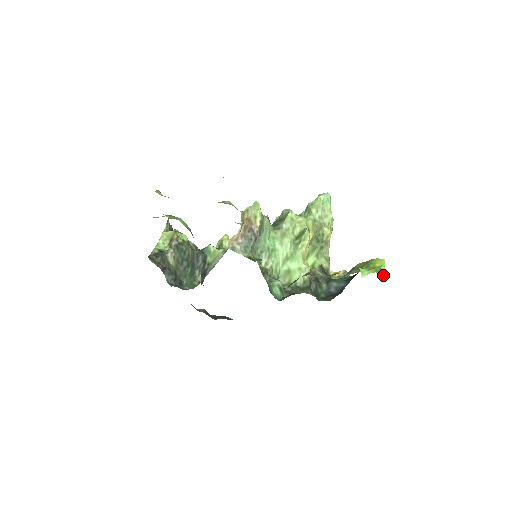
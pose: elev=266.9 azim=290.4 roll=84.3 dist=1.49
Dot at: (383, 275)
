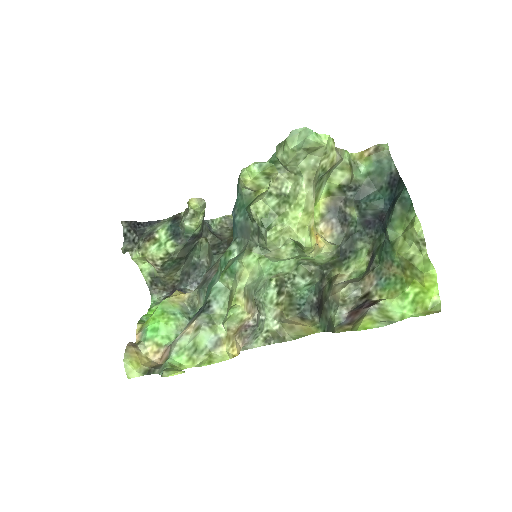
Dot at: (437, 312)
